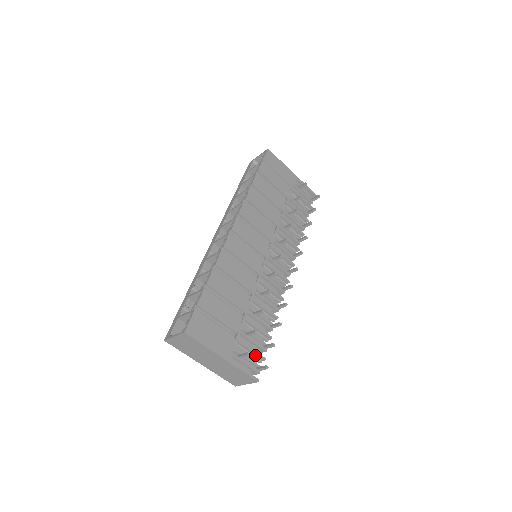
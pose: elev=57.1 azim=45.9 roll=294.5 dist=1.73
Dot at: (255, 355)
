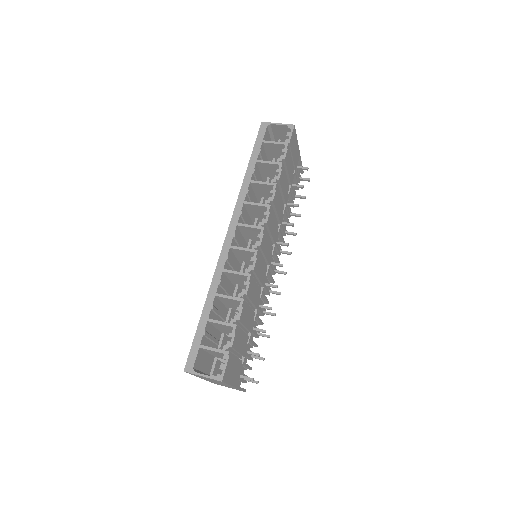
Dot at: occluded
